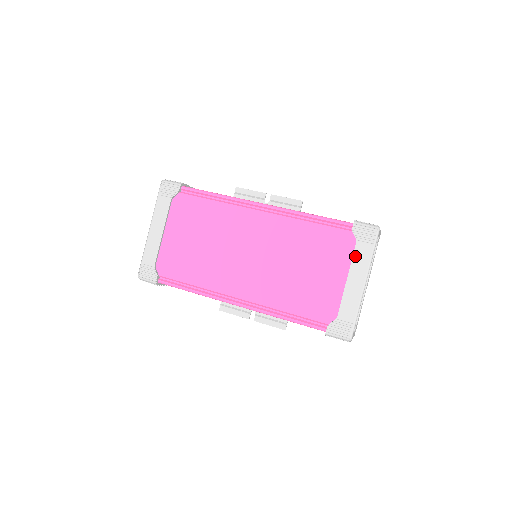
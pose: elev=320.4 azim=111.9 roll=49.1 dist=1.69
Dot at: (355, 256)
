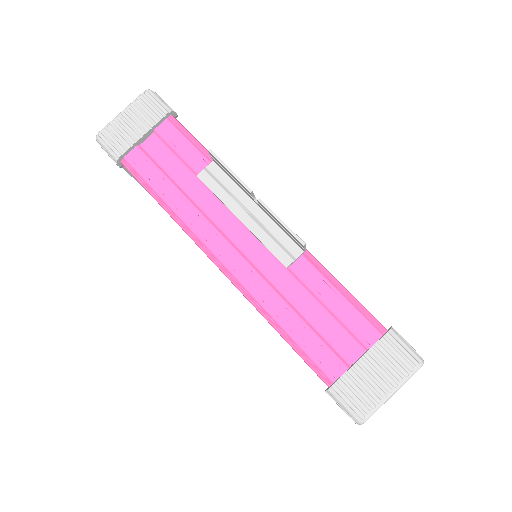
Dot at: occluded
